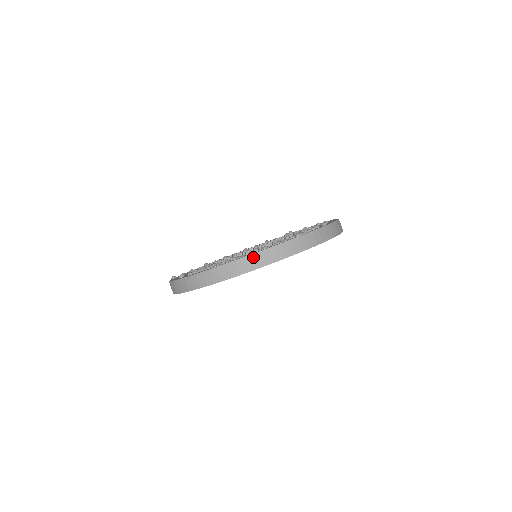
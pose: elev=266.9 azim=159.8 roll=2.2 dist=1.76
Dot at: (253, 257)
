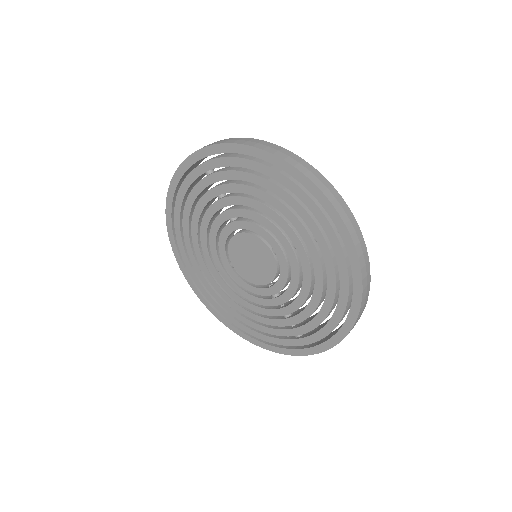
Dot at: (357, 226)
